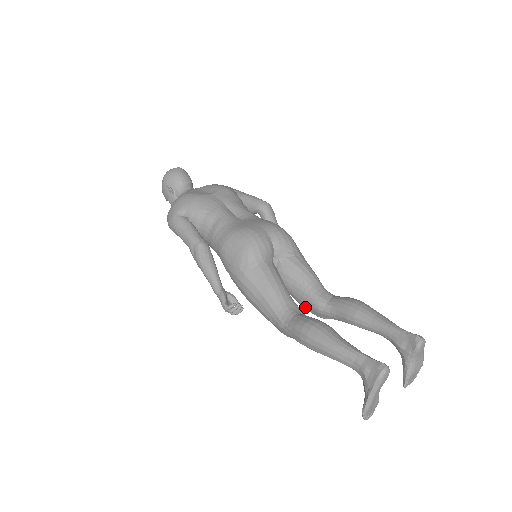
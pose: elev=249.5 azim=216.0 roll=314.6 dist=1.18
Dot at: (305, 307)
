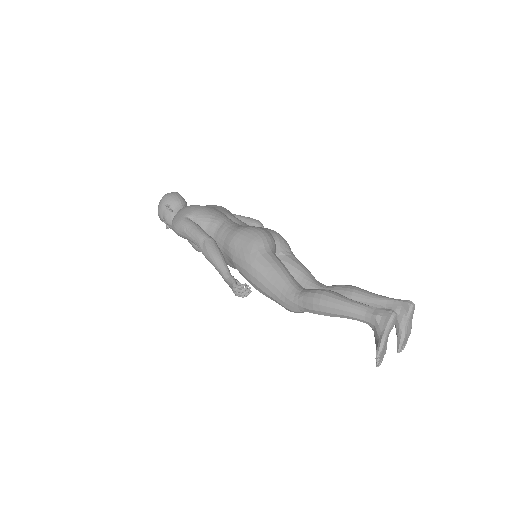
Dot at: occluded
